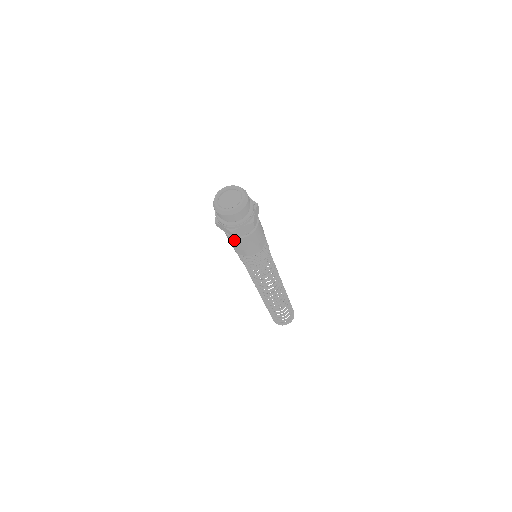
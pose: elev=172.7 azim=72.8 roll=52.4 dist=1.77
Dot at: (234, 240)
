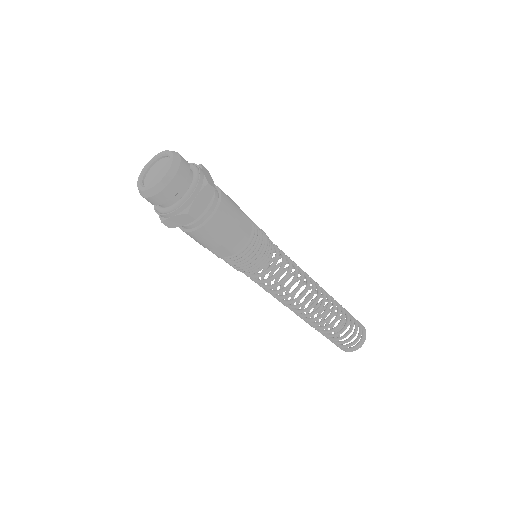
Dot at: occluded
